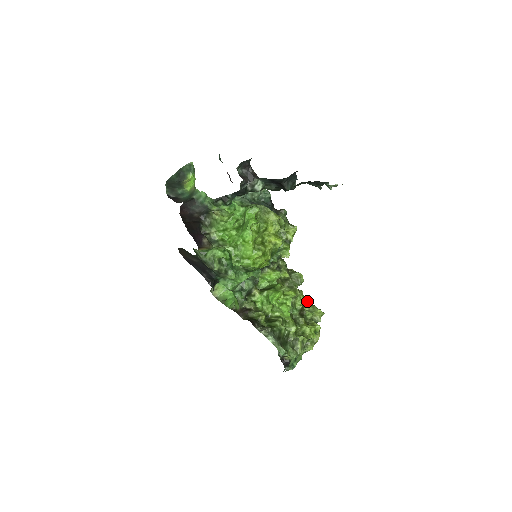
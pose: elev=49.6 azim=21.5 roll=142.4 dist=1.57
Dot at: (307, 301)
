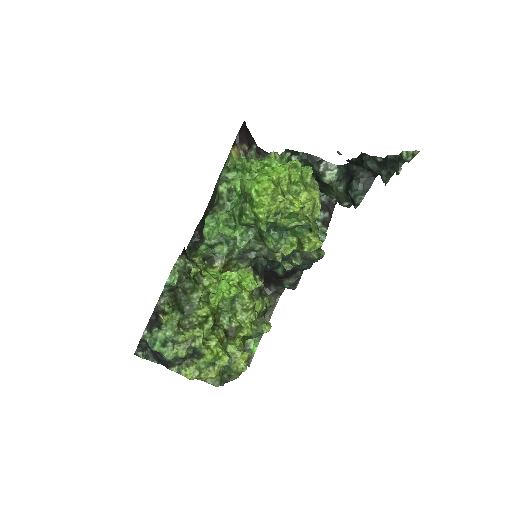
Dot at: (248, 330)
